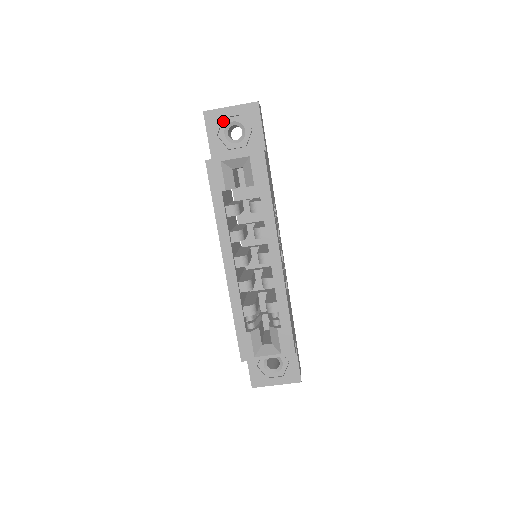
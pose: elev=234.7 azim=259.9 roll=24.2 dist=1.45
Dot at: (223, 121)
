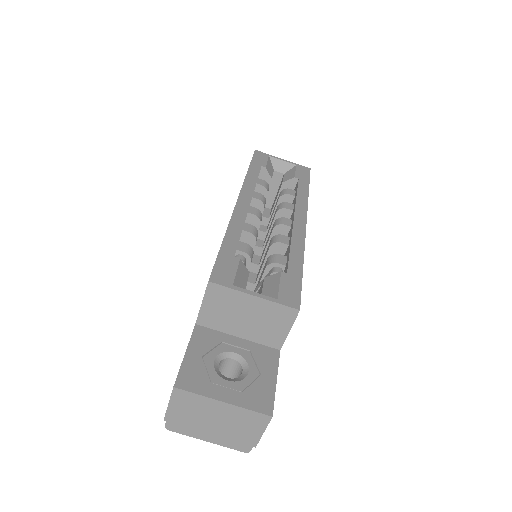
Dot at: occluded
